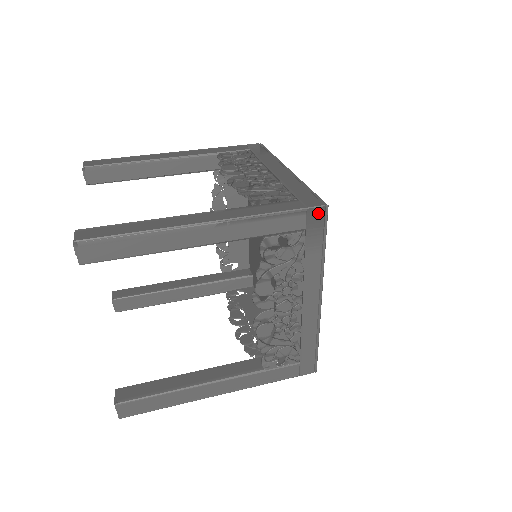
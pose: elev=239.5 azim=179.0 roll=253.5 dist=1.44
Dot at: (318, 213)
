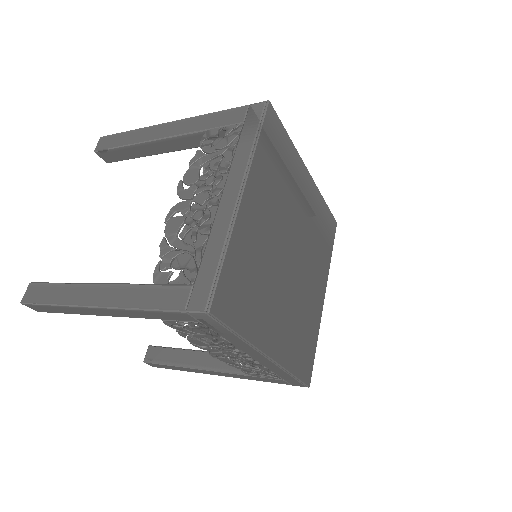
Dot at: (202, 315)
